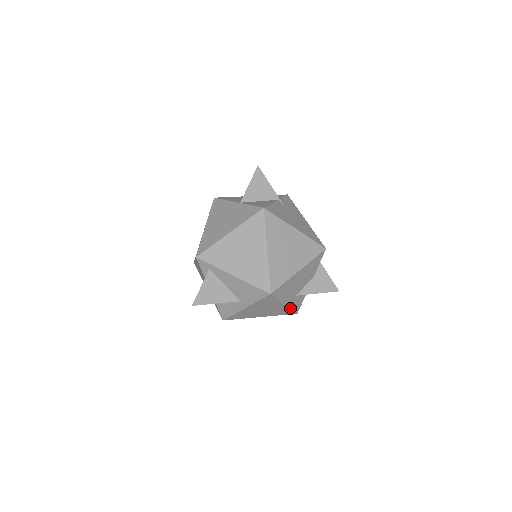
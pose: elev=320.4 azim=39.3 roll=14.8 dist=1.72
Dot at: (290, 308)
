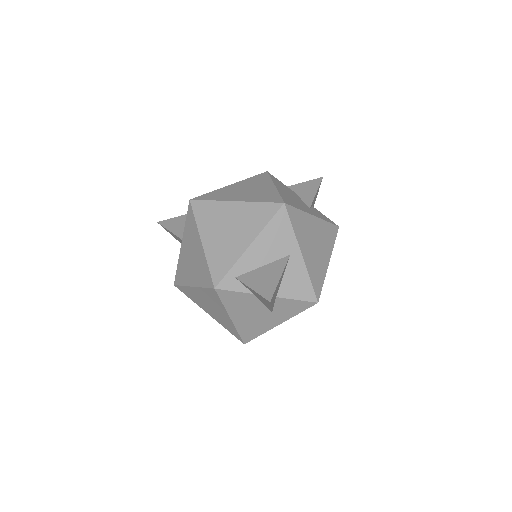
Dot at: (324, 221)
